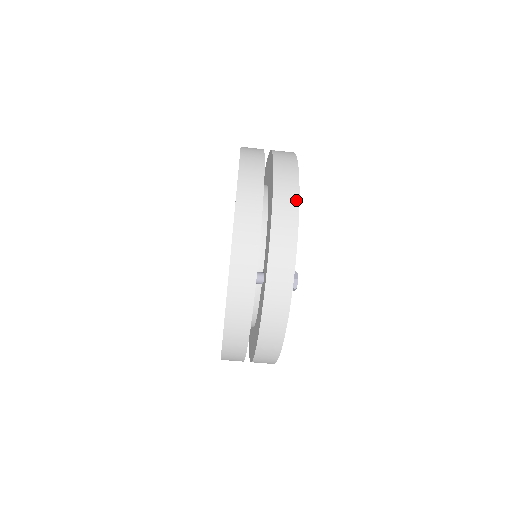
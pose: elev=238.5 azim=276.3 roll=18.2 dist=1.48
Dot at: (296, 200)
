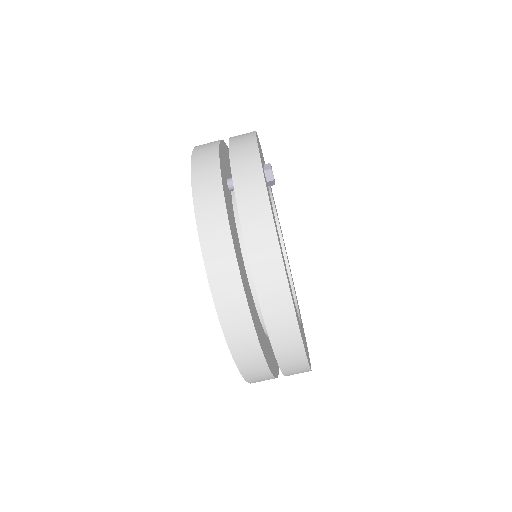
Dot at: occluded
